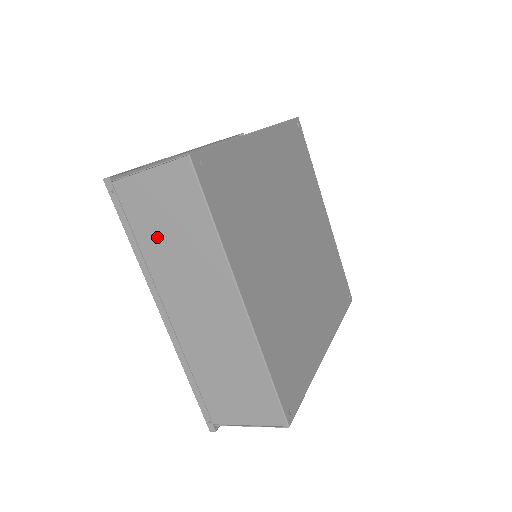
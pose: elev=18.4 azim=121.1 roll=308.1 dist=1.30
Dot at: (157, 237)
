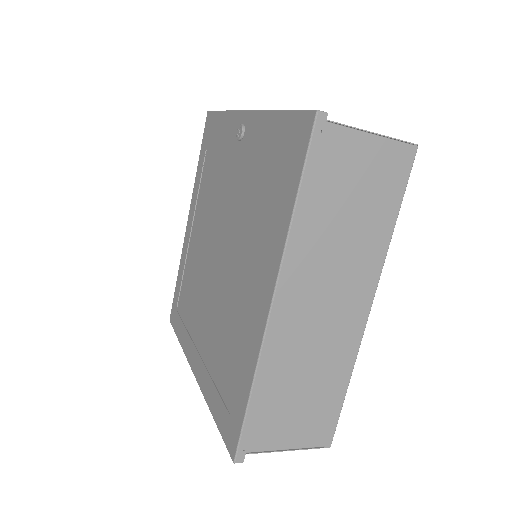
Dot at: (329, 209)
